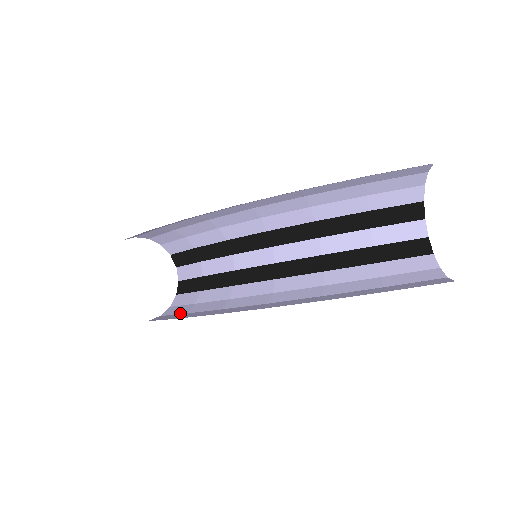
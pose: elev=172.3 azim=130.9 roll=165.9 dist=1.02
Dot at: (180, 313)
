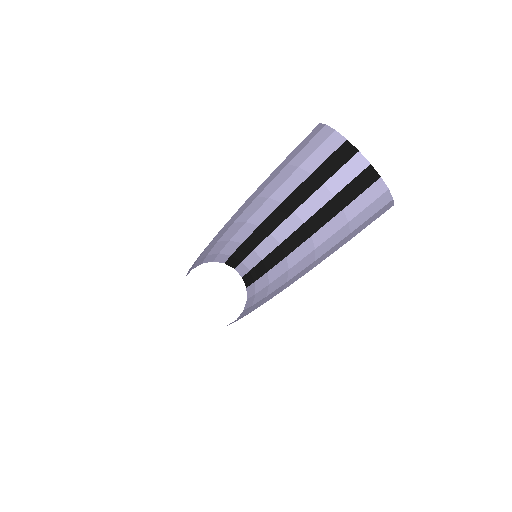
Dot at: (250, 306)
